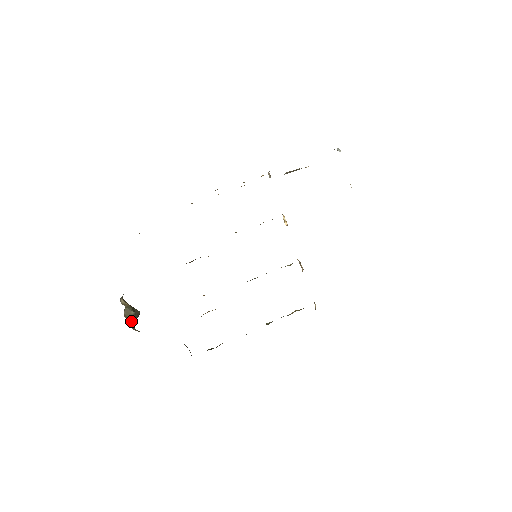
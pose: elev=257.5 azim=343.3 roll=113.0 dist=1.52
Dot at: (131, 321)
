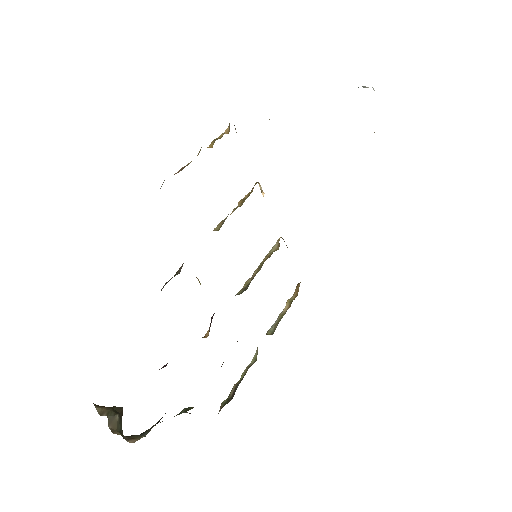
Dot at: (120, 431)
